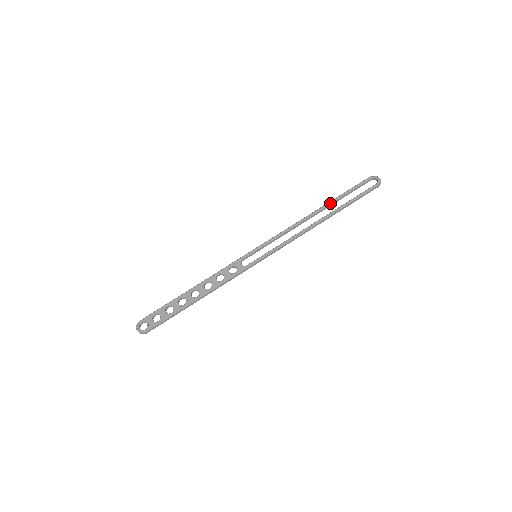
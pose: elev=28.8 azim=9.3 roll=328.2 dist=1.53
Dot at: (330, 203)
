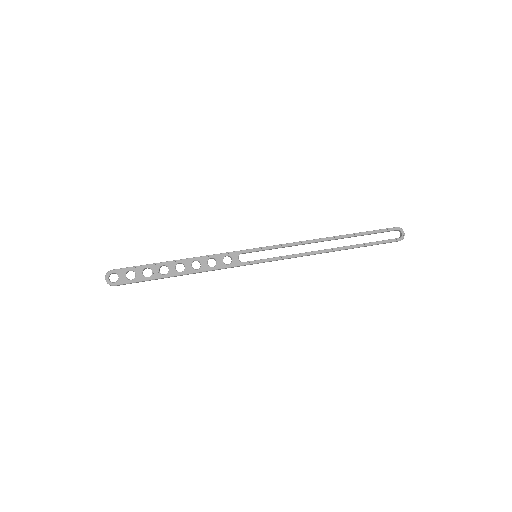
Dot at: (349, 236)
